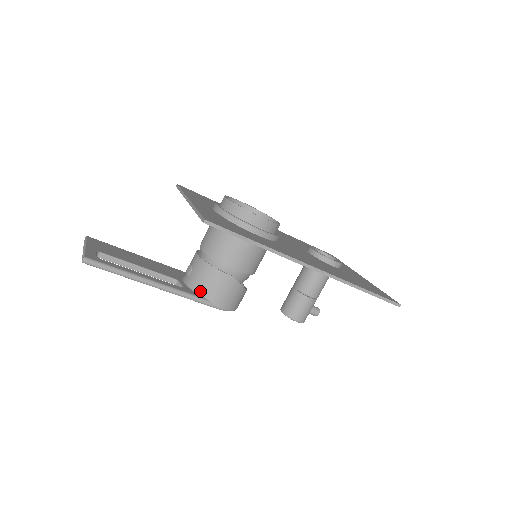
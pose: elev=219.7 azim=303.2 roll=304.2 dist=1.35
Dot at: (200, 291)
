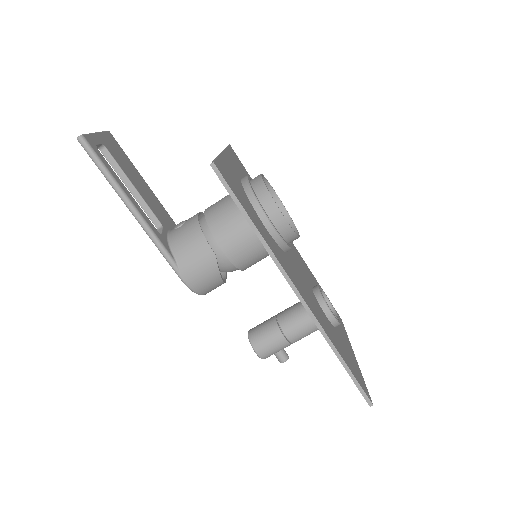
Dot at: (175, 249)
